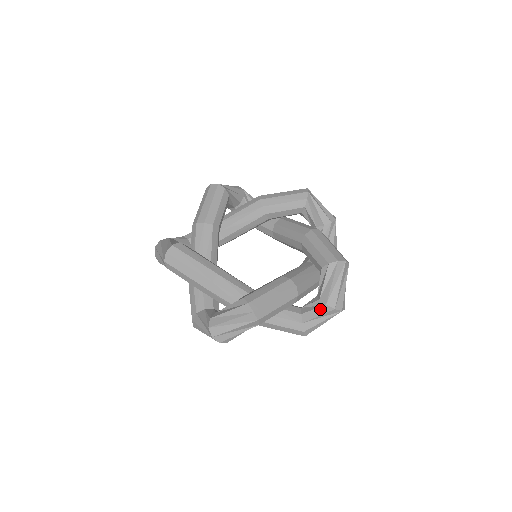
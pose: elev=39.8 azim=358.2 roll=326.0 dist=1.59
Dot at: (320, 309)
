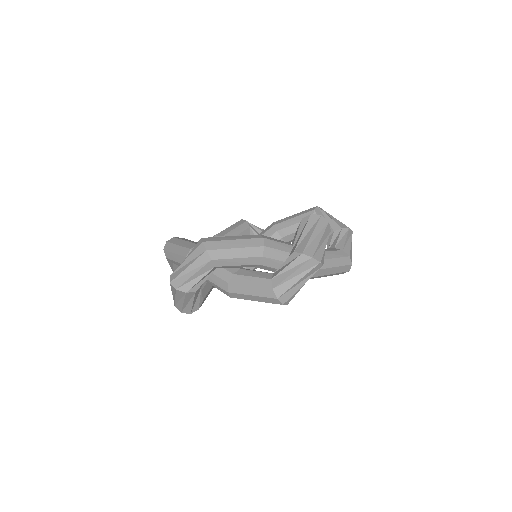
Dot at: (289, 260)
